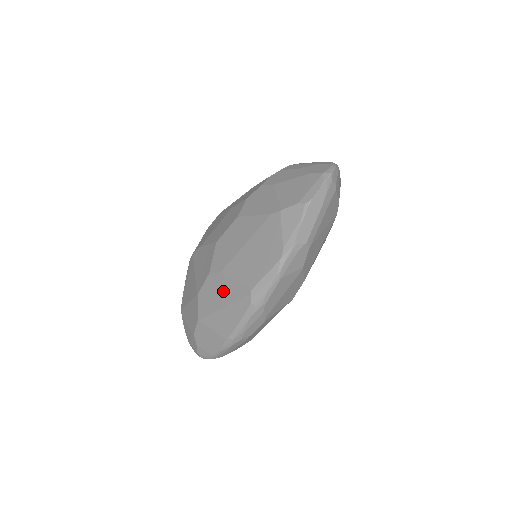
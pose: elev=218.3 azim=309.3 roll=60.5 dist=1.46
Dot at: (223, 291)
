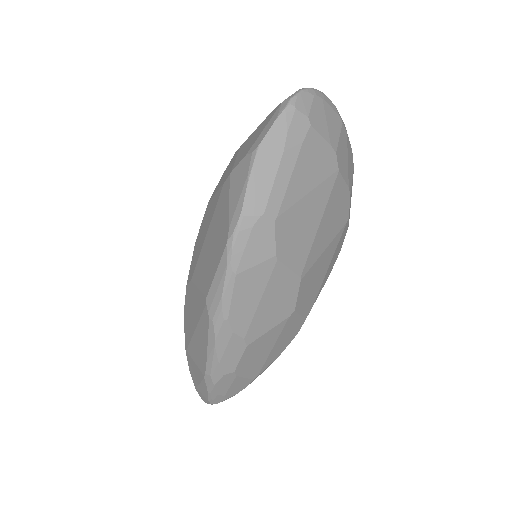
Dot at: (193, 306)
